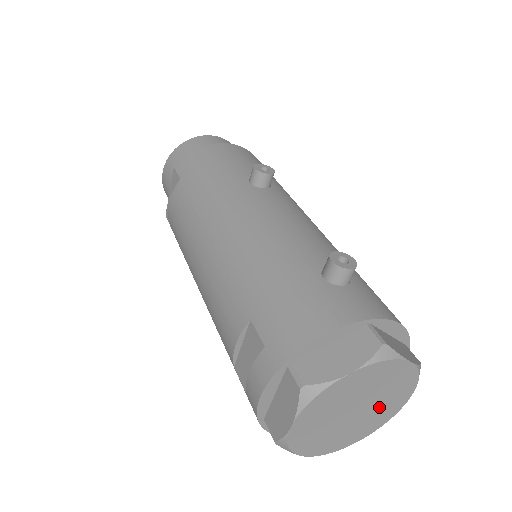
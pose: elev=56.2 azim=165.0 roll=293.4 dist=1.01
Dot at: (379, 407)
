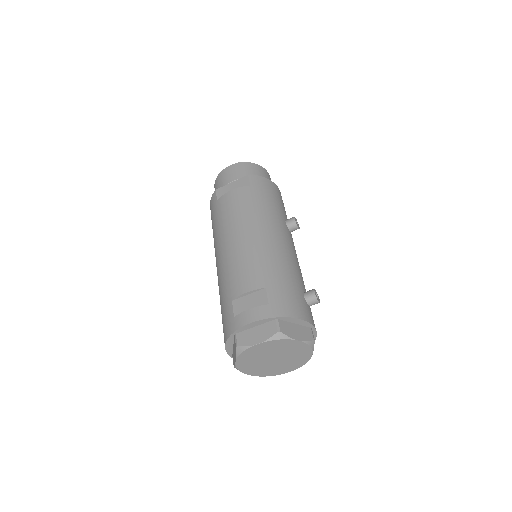
Dot at: (279, 366)
